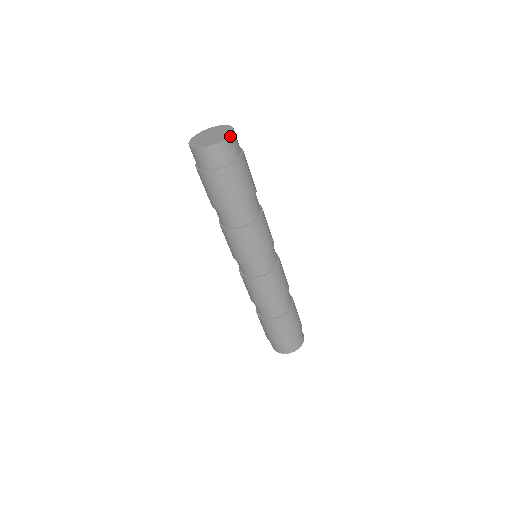
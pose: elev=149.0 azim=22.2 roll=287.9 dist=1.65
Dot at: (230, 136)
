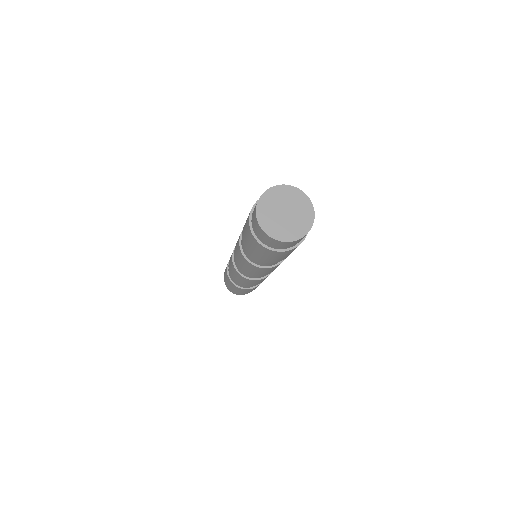
Dot at: (314, 218)
